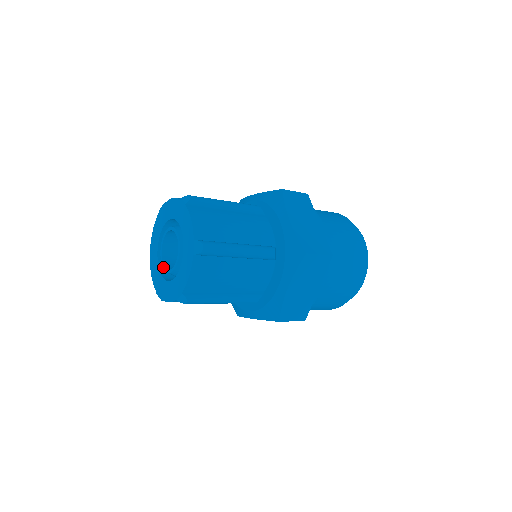
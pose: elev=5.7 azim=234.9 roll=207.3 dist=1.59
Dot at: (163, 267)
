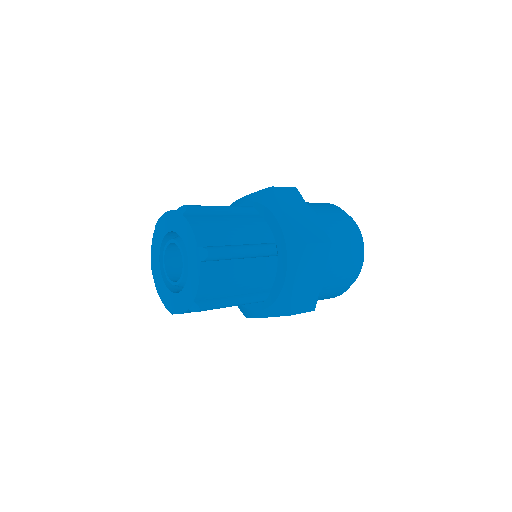
Dot at: (163, 262)
